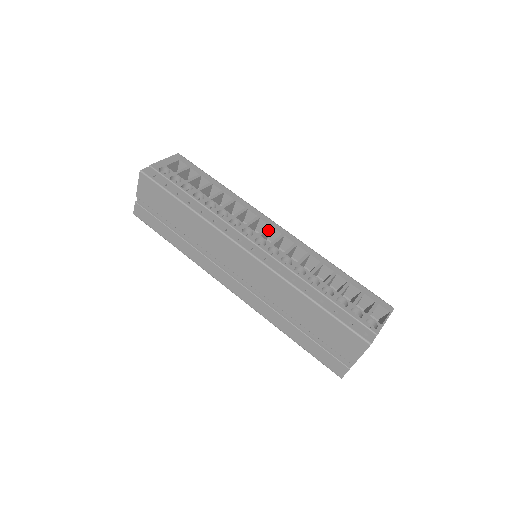
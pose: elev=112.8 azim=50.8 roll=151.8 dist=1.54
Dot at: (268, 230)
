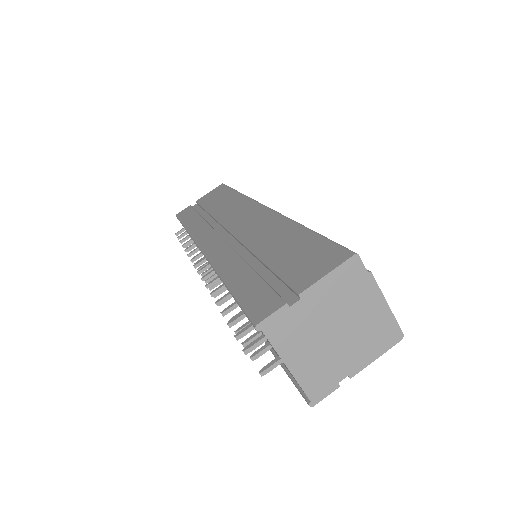
Dot at: occluded
